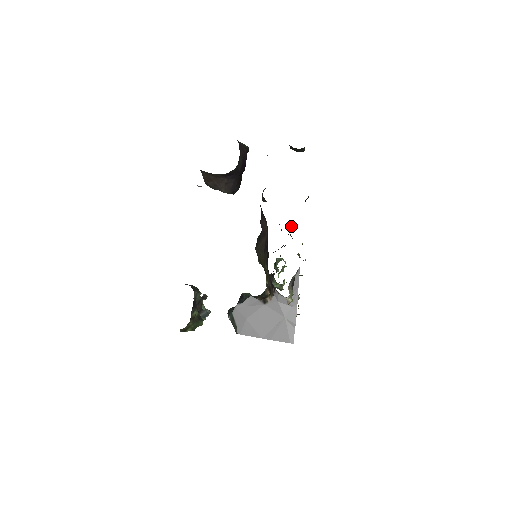
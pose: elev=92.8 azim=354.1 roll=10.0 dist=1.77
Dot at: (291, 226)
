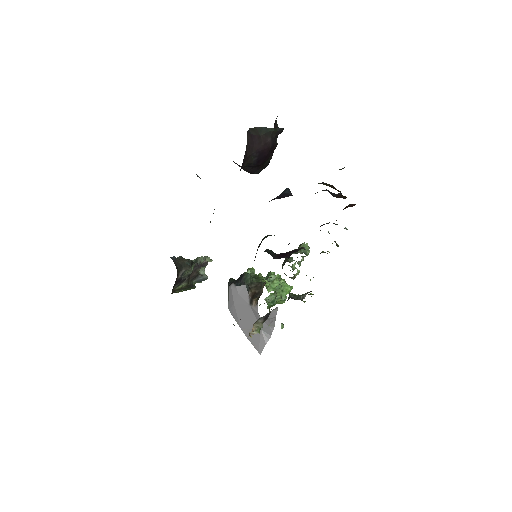
Dot at: occluded
